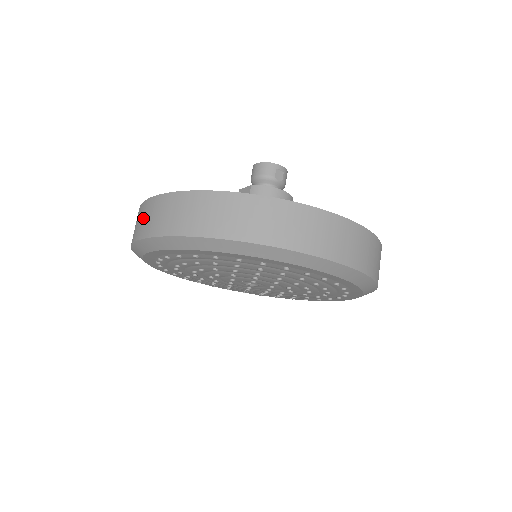
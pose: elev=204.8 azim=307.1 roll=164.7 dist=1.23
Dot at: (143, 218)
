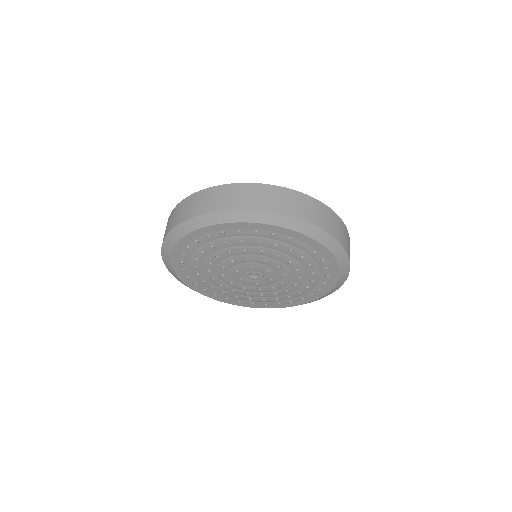
Dot at: occluded
